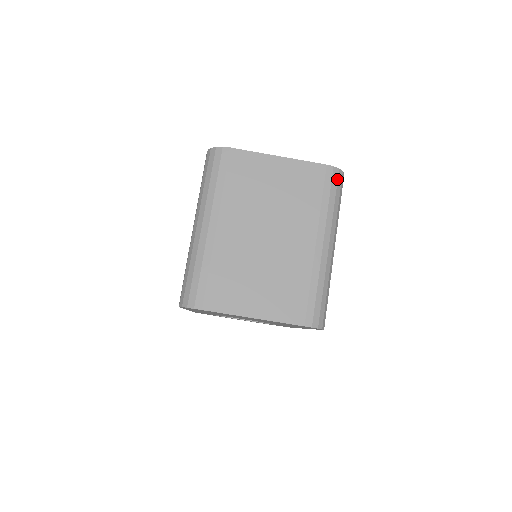
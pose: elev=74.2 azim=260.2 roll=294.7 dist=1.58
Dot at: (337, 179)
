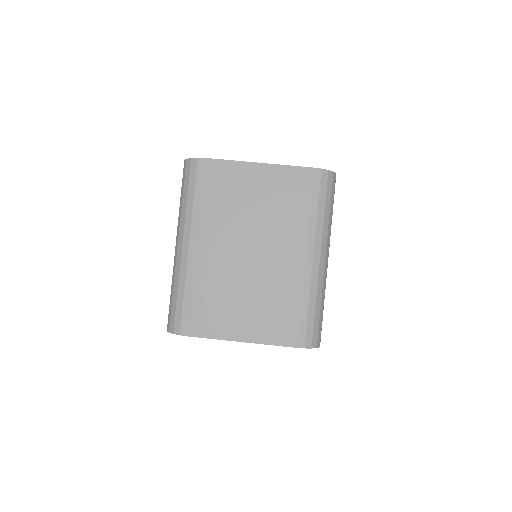
Dot at: (326, 182)
